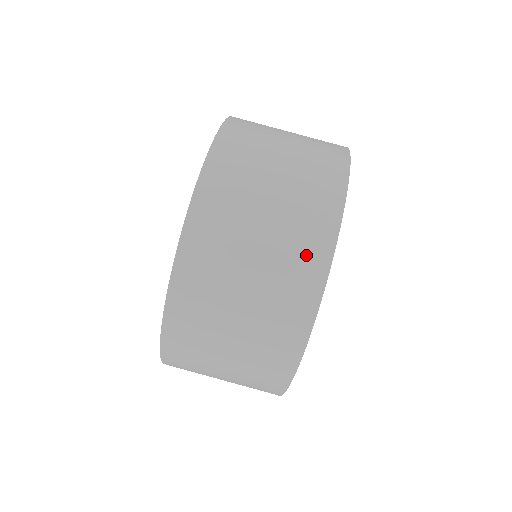
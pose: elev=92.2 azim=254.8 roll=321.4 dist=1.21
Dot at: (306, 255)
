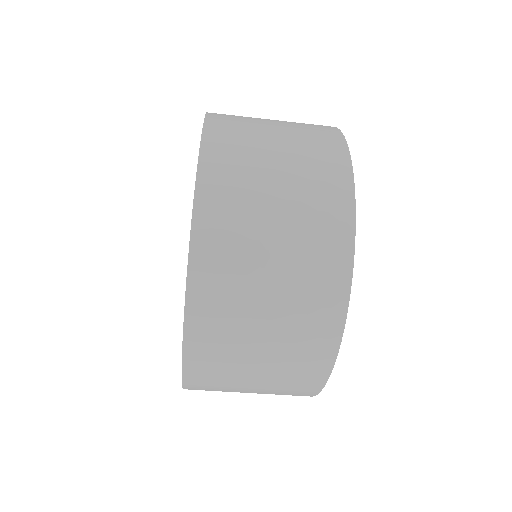
Dot at: (294, 393)
